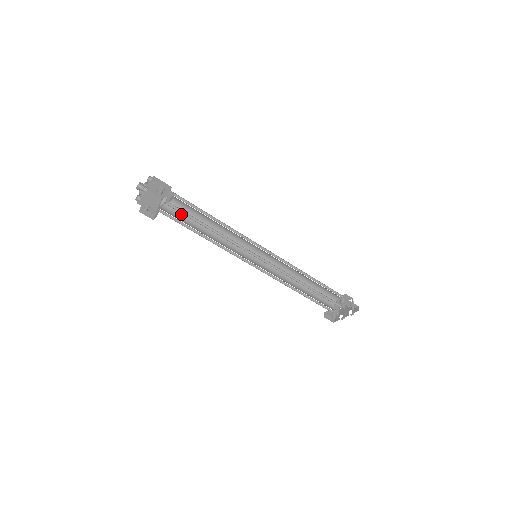
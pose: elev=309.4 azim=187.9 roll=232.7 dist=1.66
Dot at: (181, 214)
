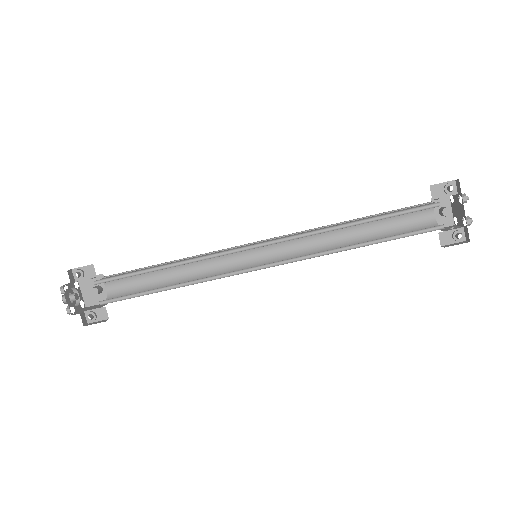
Dot at: occluded
